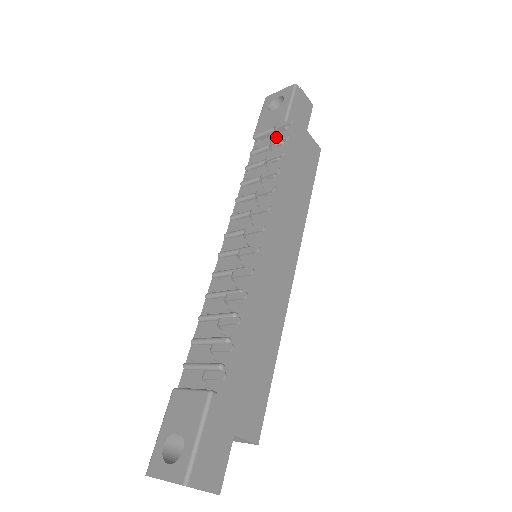
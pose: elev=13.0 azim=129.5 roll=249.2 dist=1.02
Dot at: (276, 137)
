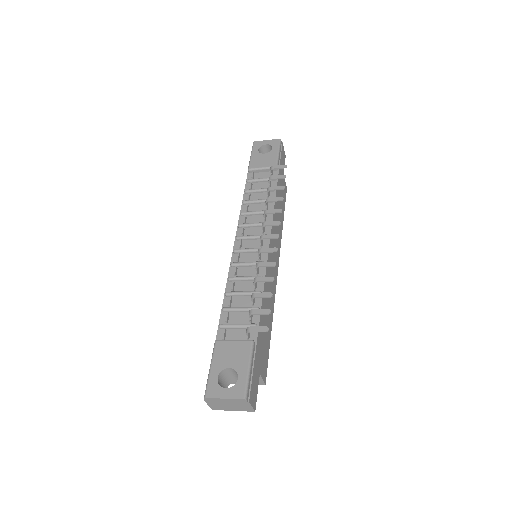
Dot at: (271, 174)
